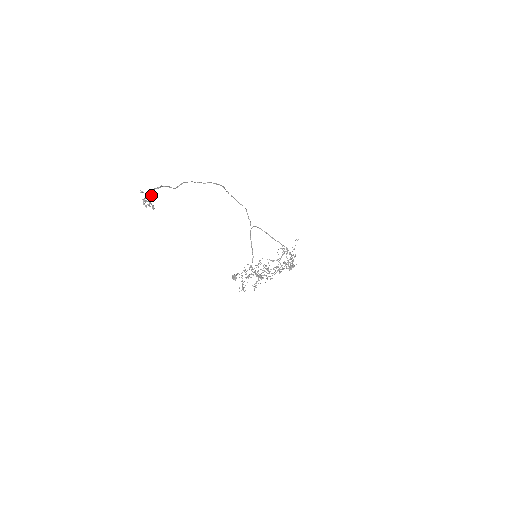
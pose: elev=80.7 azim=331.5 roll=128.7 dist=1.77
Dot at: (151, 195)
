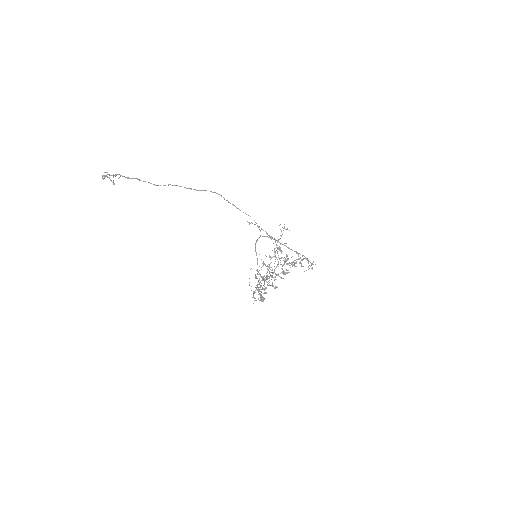
Dot at: (115, 176)
